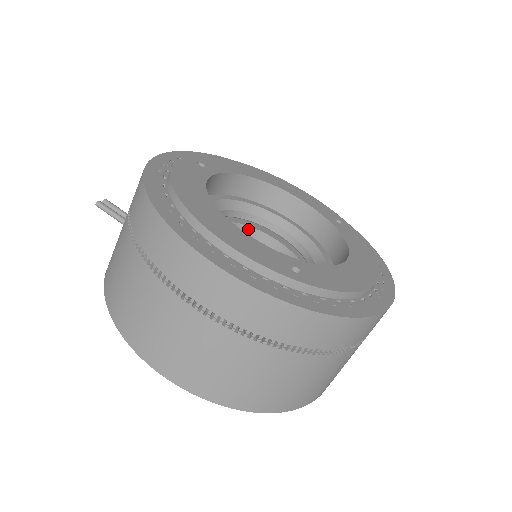
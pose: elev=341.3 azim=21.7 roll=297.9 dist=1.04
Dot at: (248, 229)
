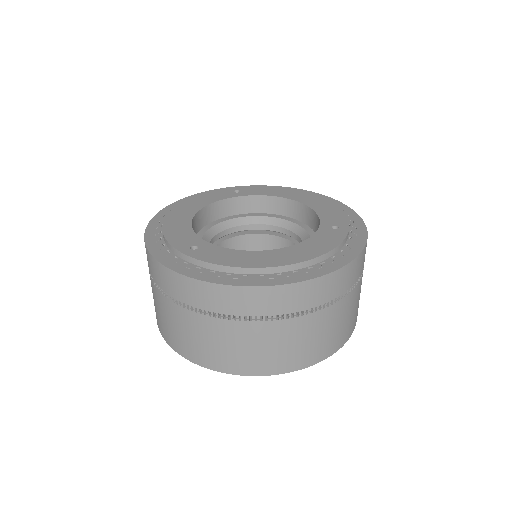
Dot at: (285, 241)
